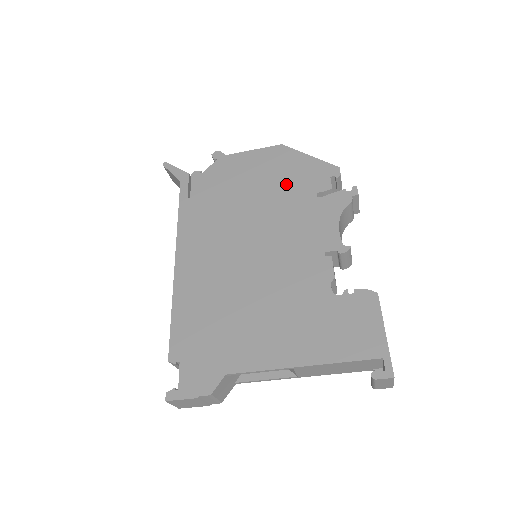
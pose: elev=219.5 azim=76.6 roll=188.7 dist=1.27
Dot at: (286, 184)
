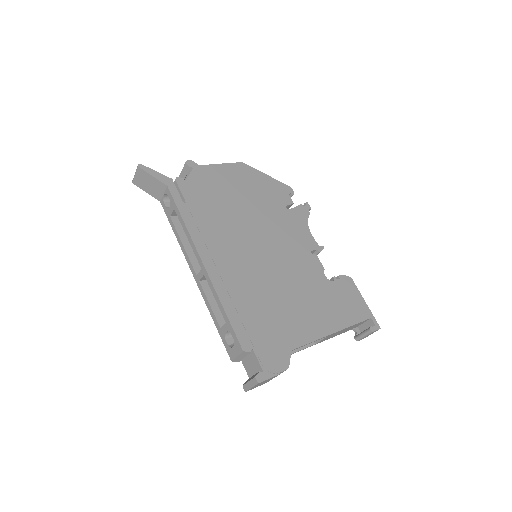
Dot at: (261, 197)
